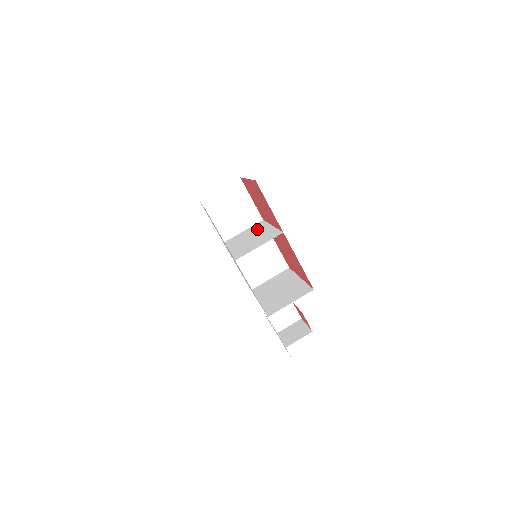
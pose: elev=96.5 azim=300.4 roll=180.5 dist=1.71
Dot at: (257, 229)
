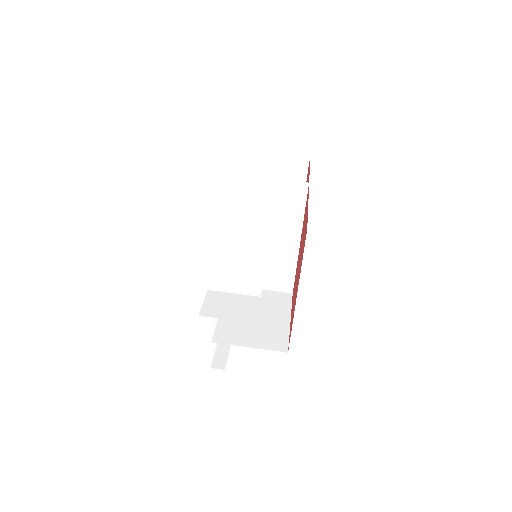
Dot at: (279, 261)
